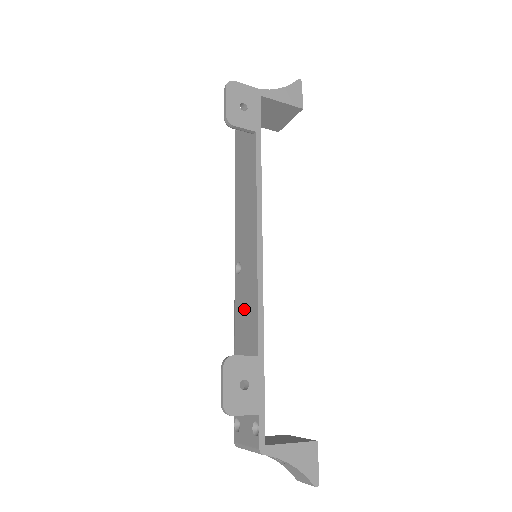
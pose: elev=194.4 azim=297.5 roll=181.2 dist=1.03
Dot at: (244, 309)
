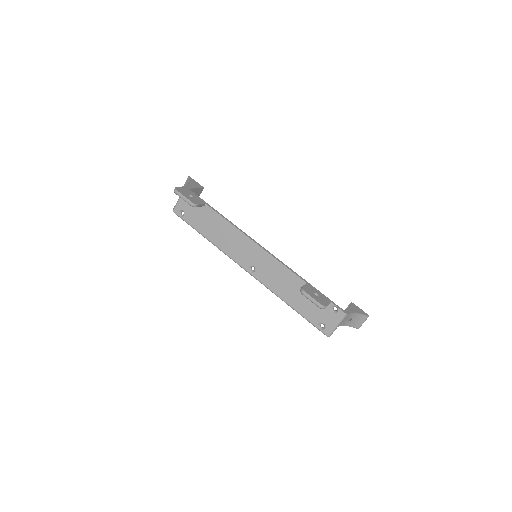
Dot at: (276, 279)
